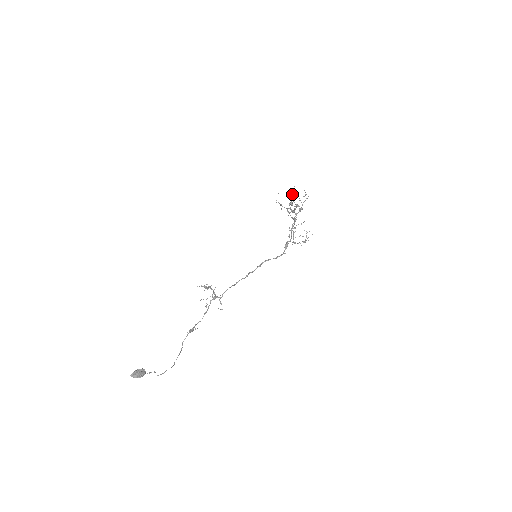
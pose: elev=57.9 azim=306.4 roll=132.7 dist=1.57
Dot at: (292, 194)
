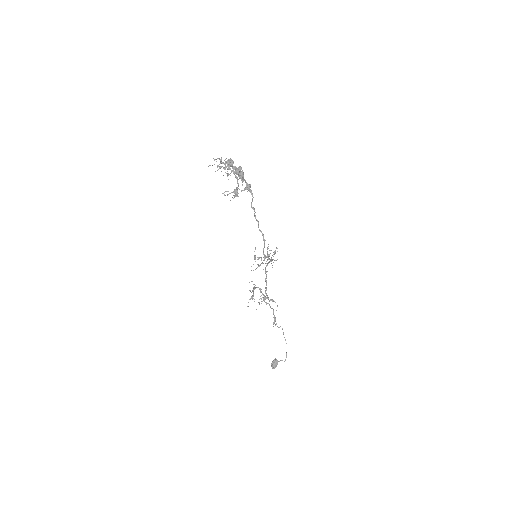
Dot at: (219, 159)
